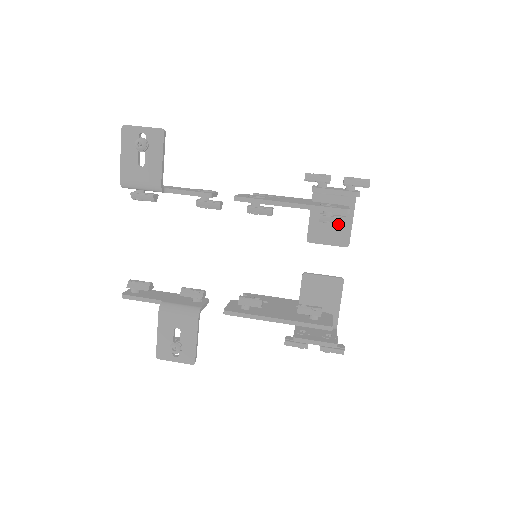
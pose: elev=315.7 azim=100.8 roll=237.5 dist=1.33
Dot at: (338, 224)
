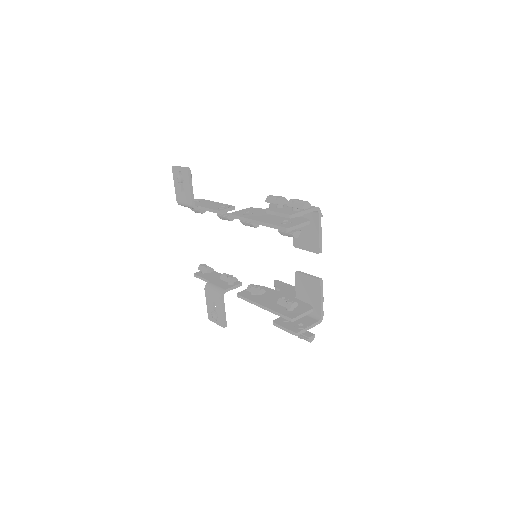
Dot at: (310, 234)
